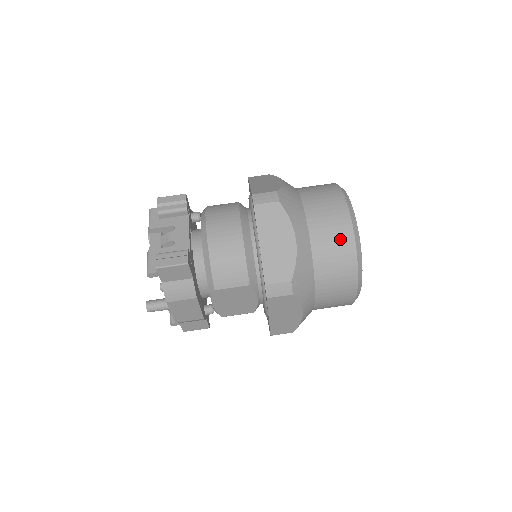
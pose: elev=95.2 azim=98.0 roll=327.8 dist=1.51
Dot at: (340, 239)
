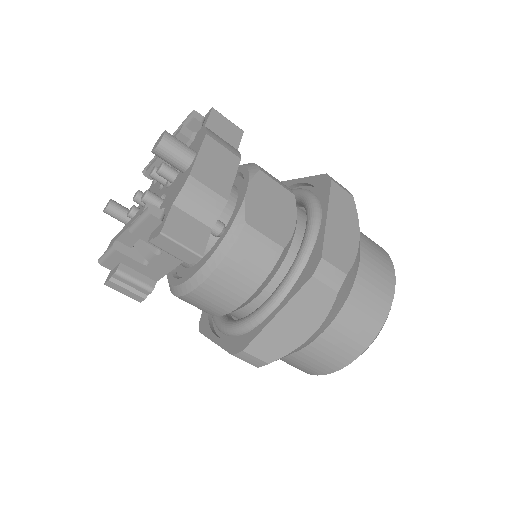
Dot at: occluded
